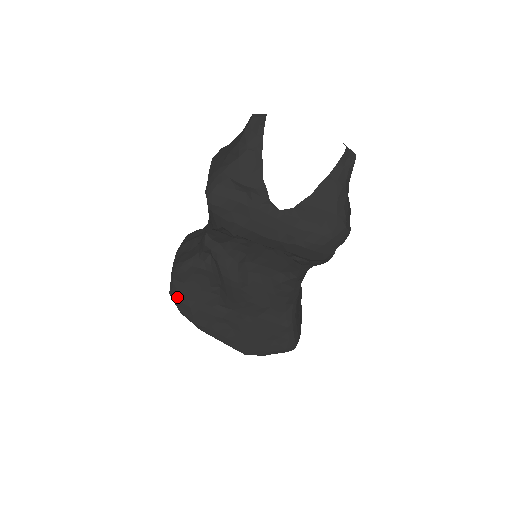
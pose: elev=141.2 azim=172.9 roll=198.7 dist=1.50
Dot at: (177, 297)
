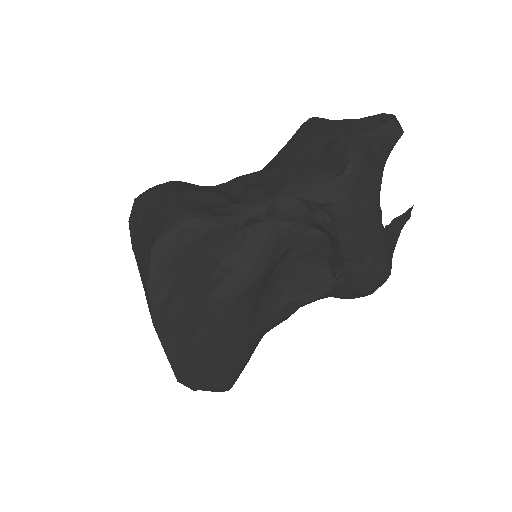
Dot at: (166, 260)
